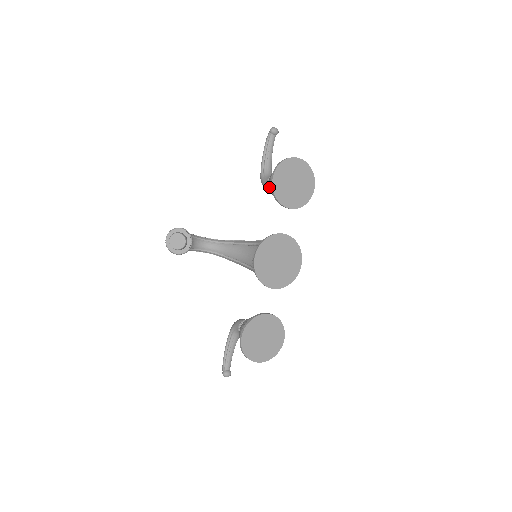
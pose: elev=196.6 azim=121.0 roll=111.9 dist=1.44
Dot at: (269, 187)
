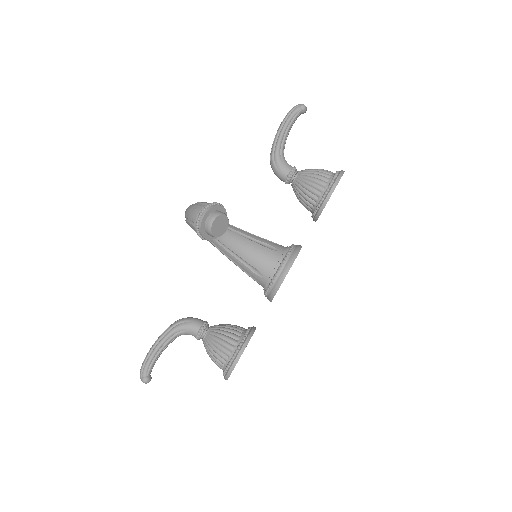
Dot at: (308, 188)
